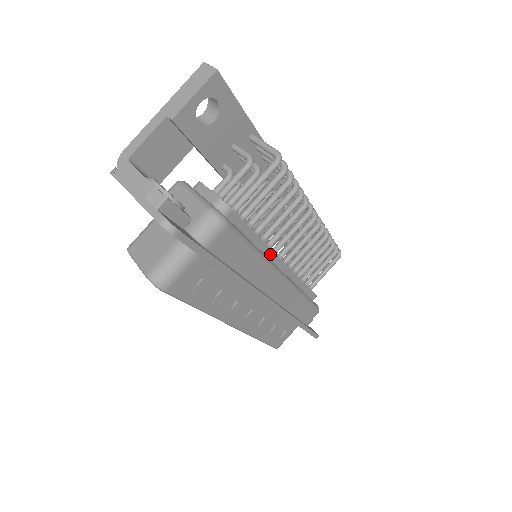
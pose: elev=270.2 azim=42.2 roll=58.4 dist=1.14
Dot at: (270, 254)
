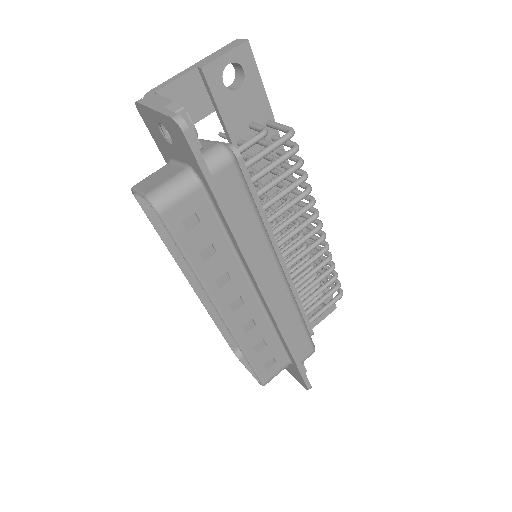
Dot at: (271, 239)
